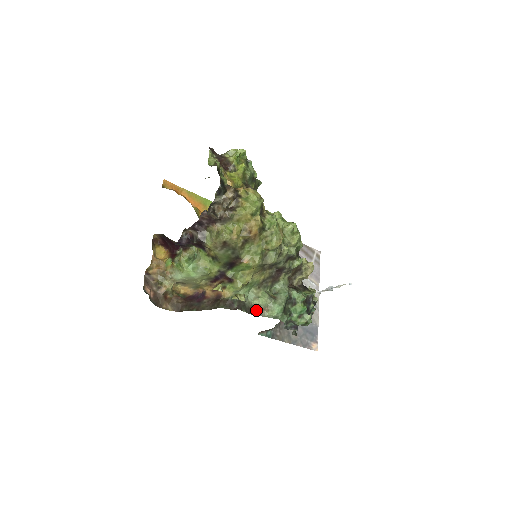
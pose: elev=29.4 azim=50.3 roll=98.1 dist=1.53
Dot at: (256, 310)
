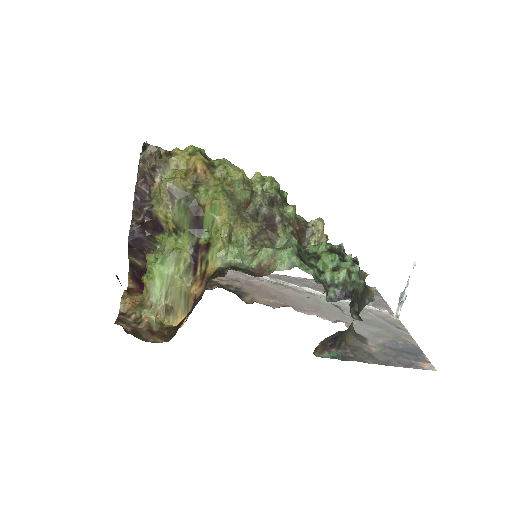
Dot at: (261, 271)
